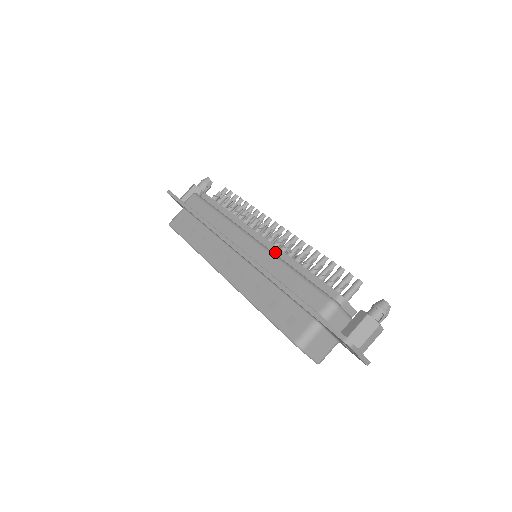
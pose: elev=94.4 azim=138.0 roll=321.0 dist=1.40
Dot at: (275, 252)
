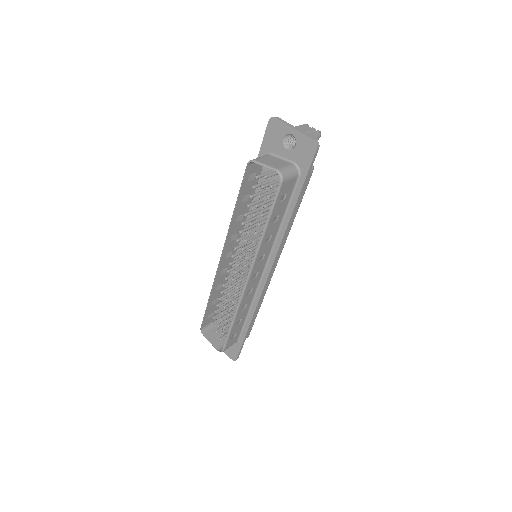
Dot at: occluded
